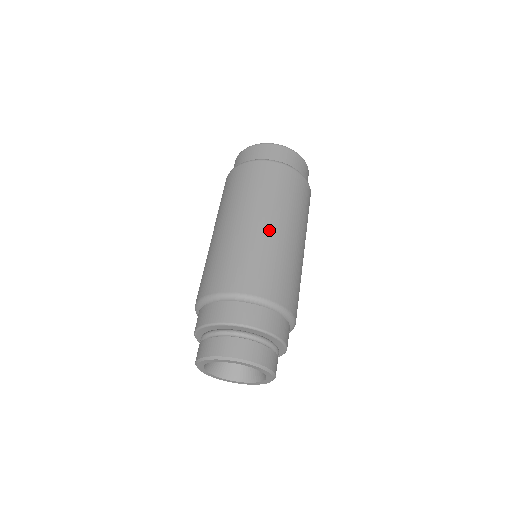
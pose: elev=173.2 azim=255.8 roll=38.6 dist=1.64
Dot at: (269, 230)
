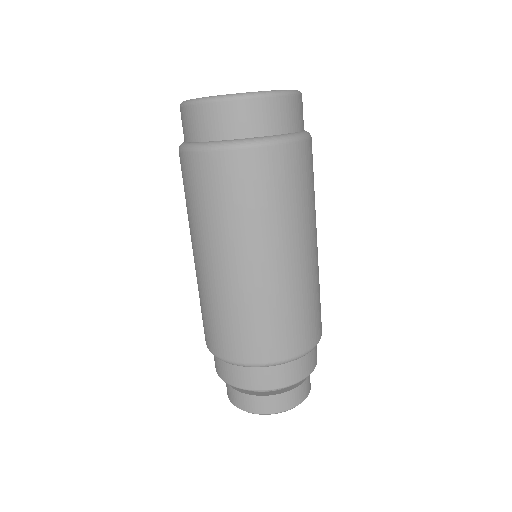
Dot at: (303, 264)
